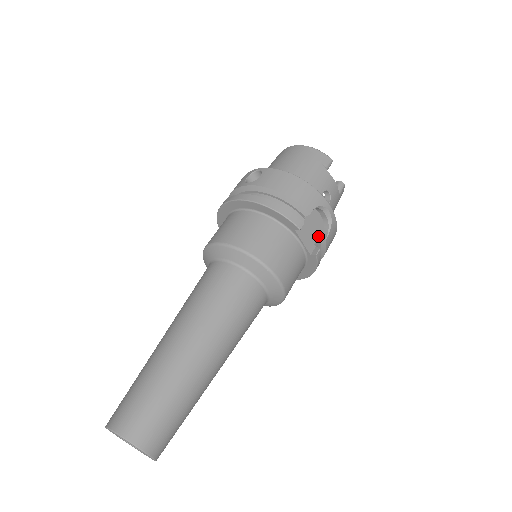
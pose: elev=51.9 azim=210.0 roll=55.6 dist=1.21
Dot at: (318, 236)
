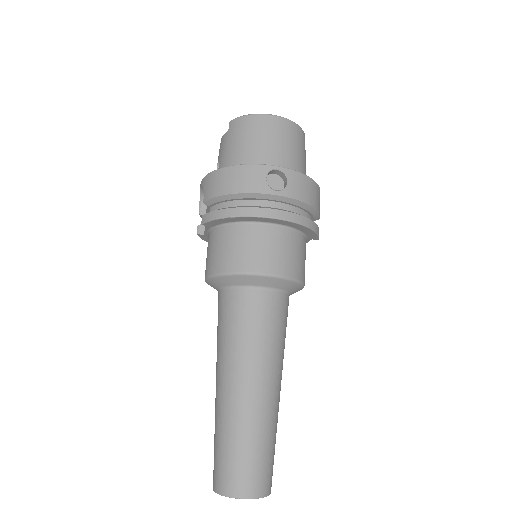
Dot at: occluded
